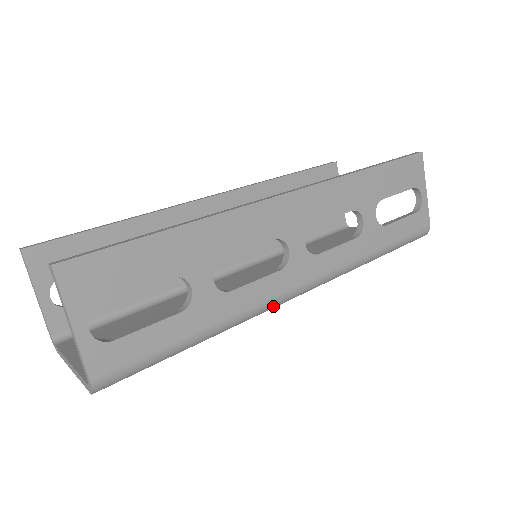
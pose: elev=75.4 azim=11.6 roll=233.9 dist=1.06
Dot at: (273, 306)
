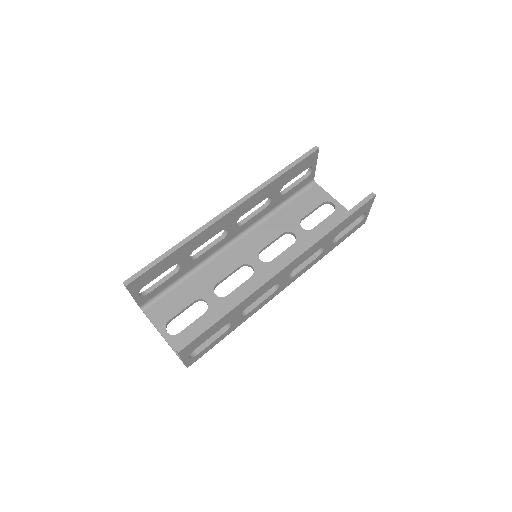
Dot at: occluded
